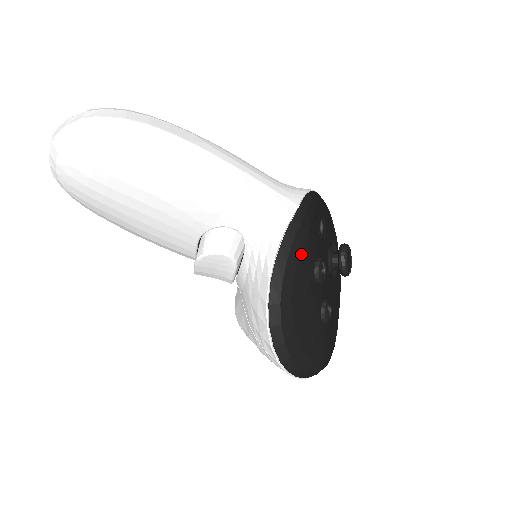
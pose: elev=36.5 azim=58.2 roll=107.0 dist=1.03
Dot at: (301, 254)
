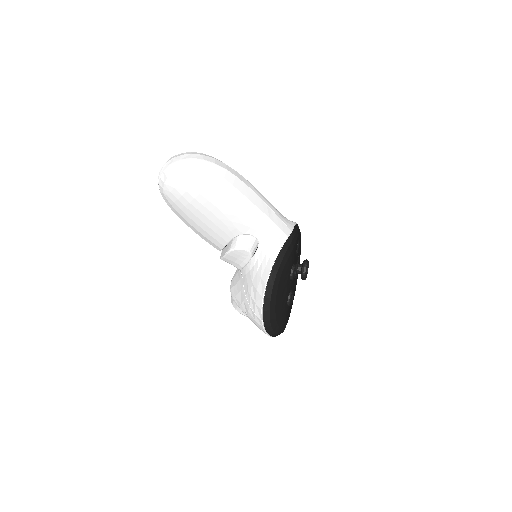
Dot at: (288, 260)
